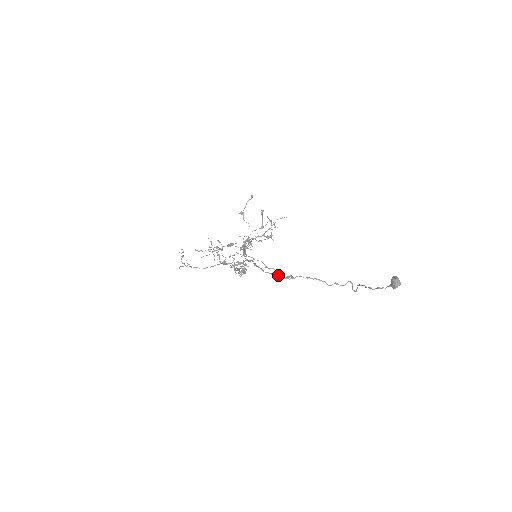
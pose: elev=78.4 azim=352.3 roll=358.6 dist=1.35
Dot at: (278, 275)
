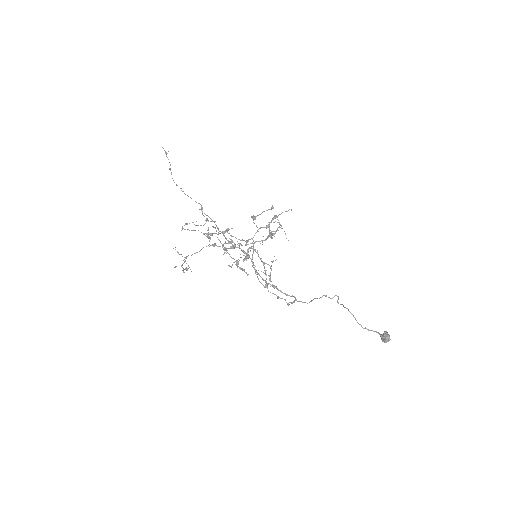
Dot at: occluded
